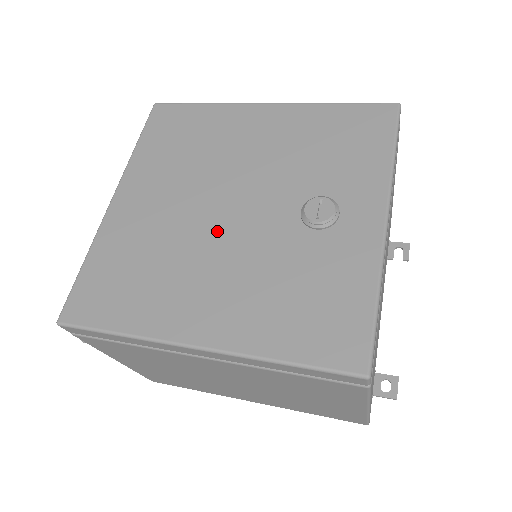
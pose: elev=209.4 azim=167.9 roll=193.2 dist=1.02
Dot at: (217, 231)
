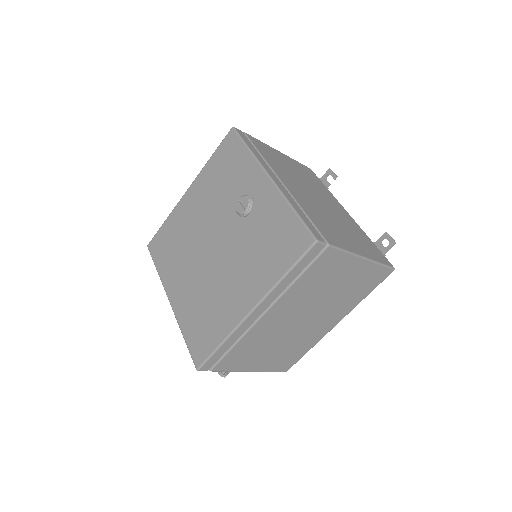
Dot at: (217, 261)
